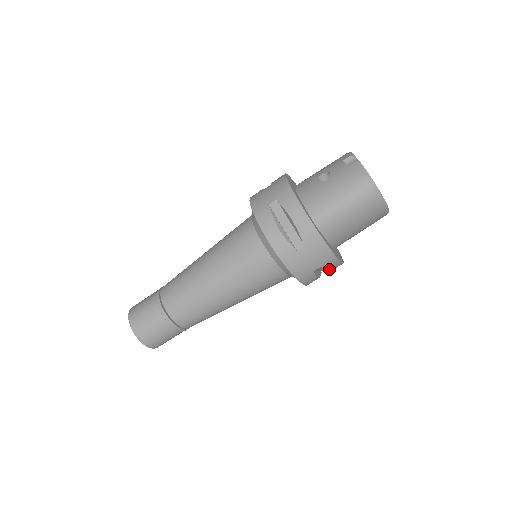
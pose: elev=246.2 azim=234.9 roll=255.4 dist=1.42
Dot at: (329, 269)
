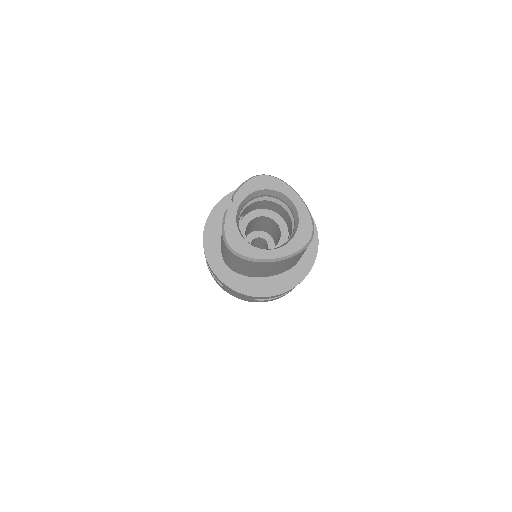
Dot at: occluded
